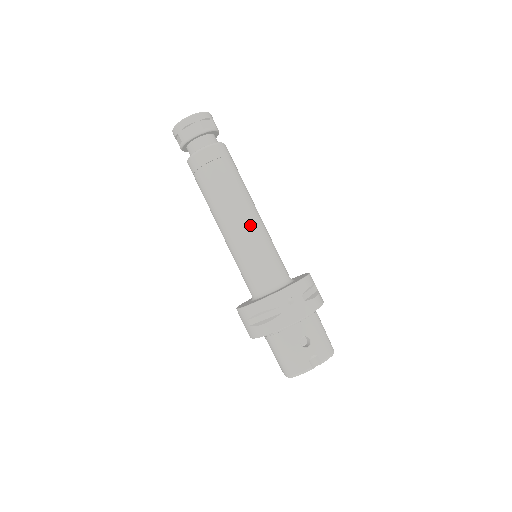
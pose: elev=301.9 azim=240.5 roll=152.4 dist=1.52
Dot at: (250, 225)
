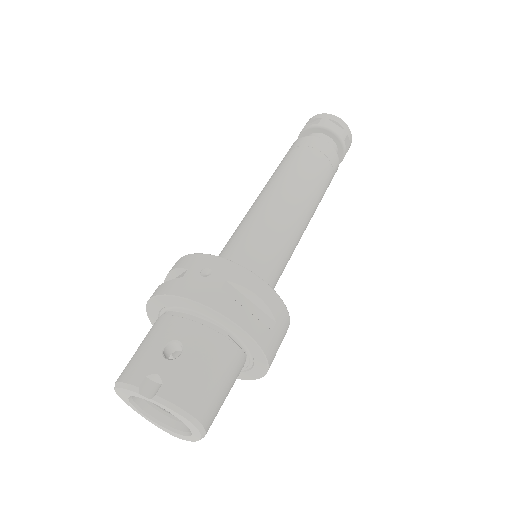
Dot at: (273, 206)
